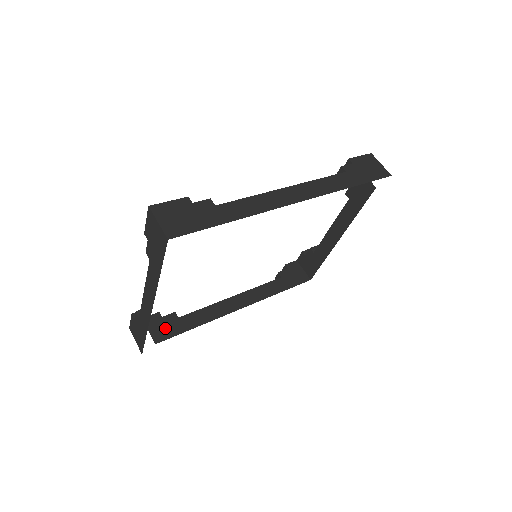
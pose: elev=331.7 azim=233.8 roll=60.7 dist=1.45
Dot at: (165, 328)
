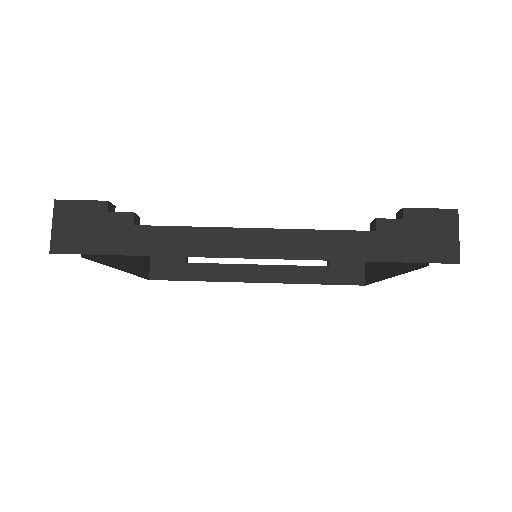
Dot at: (166, 268)
